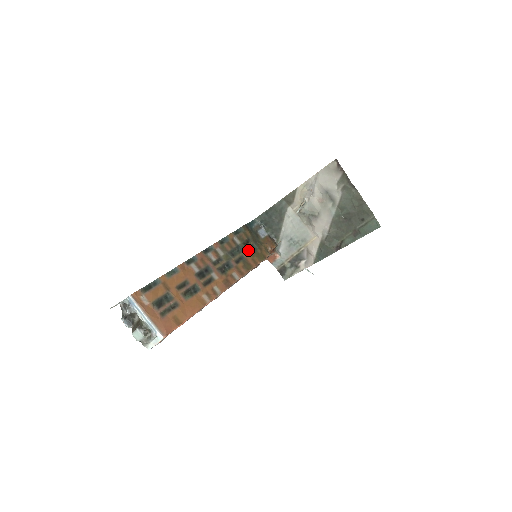
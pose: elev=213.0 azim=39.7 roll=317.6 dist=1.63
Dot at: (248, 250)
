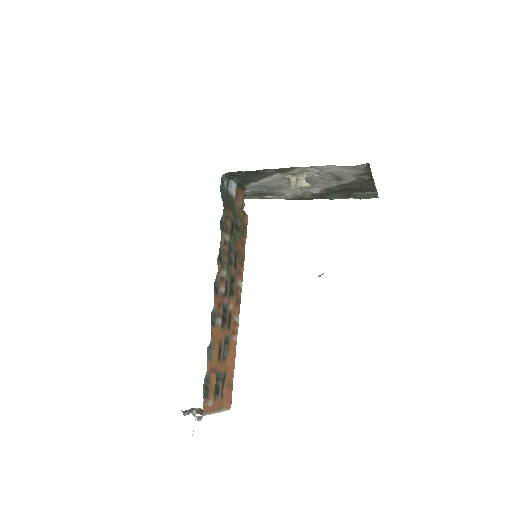
Dot at: (235, 236)
